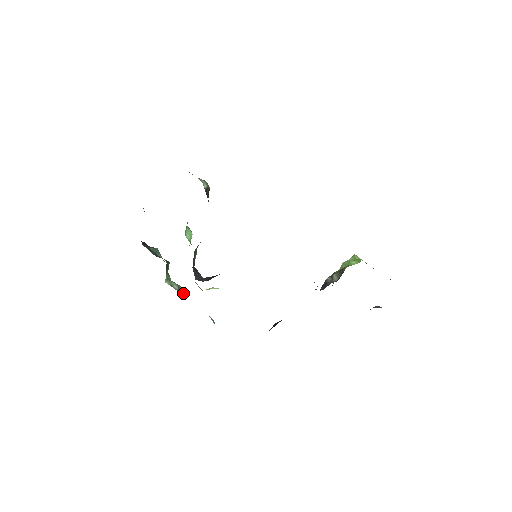
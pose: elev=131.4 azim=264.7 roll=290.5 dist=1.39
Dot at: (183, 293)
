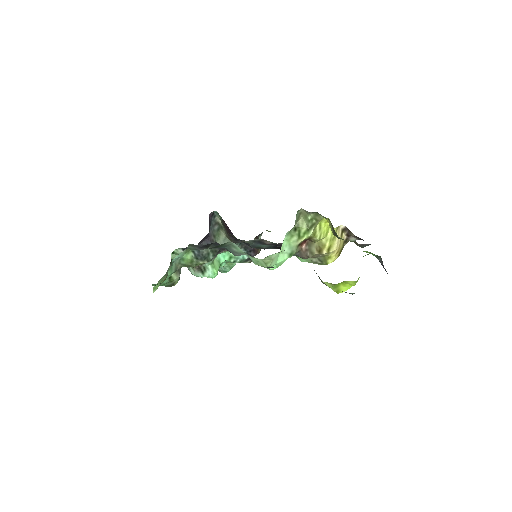
Dot at: occluded
